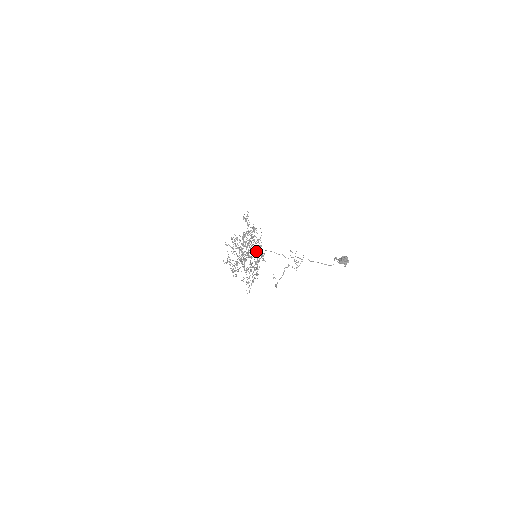
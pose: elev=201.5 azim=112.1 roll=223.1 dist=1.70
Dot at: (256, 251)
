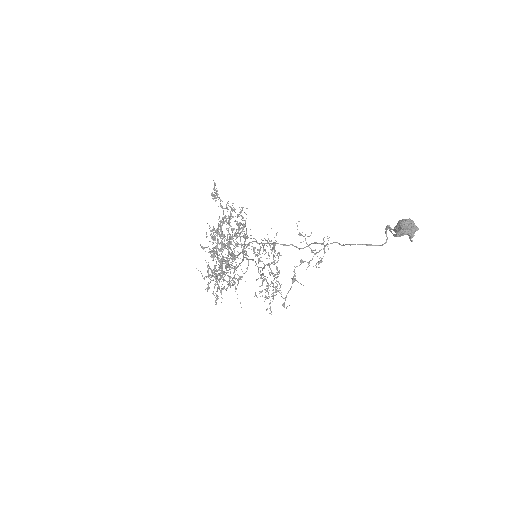
Dot at: (243, 248)
